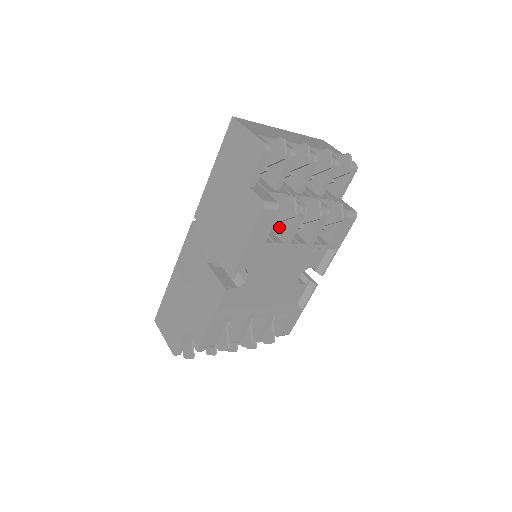
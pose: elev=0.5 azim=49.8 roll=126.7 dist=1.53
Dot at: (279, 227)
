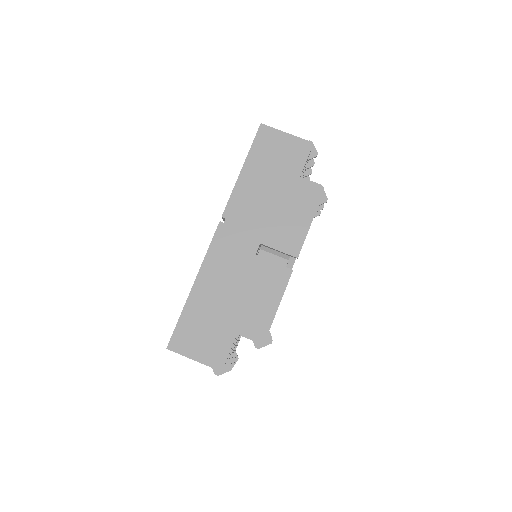
Dot at: occluded
